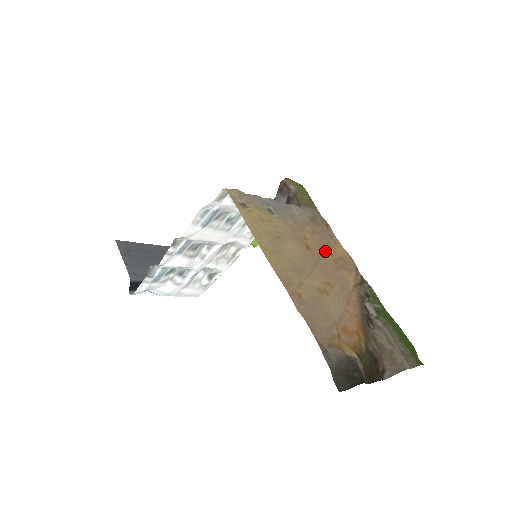
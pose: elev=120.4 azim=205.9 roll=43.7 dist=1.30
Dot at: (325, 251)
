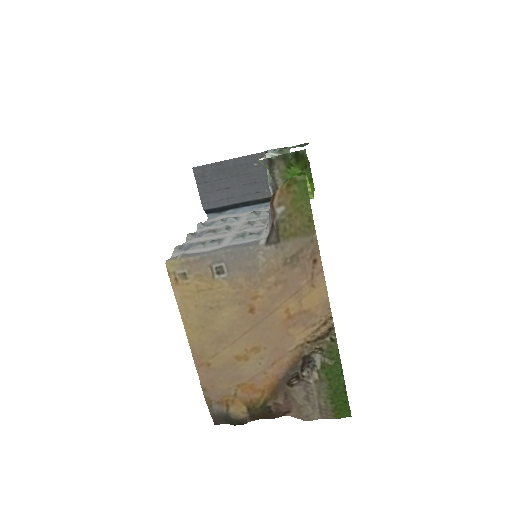
Dot at: (279, 308)
